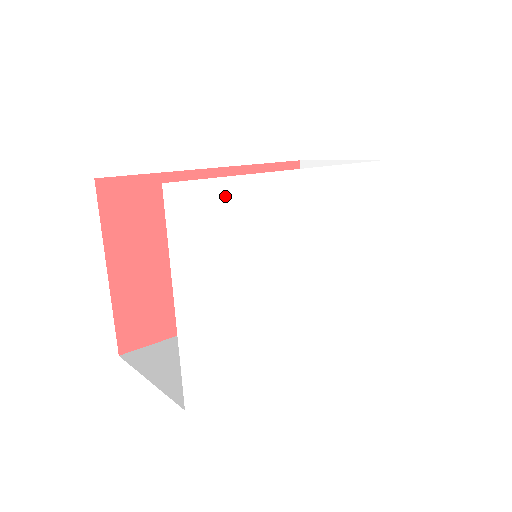
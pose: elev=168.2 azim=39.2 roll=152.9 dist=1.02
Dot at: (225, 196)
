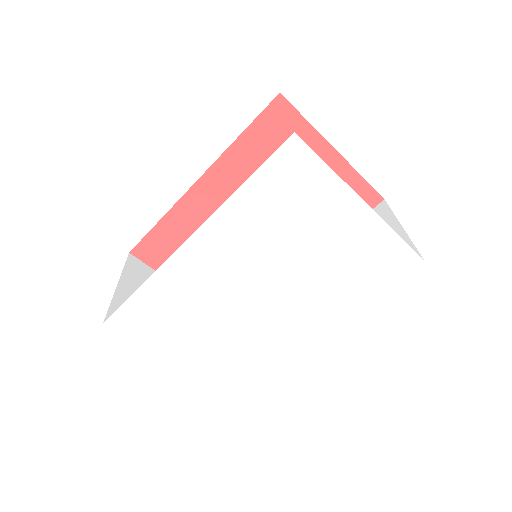
Dot at: (147, 300)
